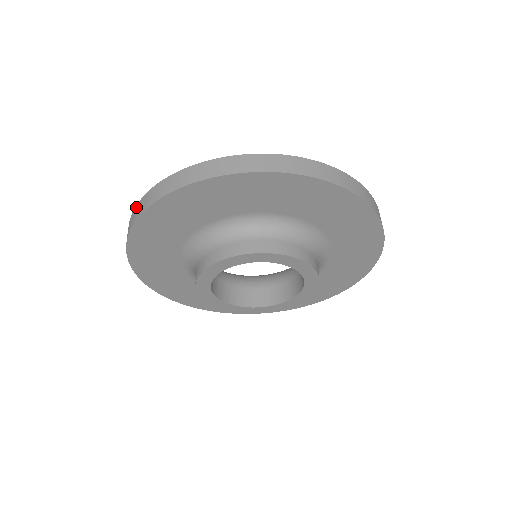
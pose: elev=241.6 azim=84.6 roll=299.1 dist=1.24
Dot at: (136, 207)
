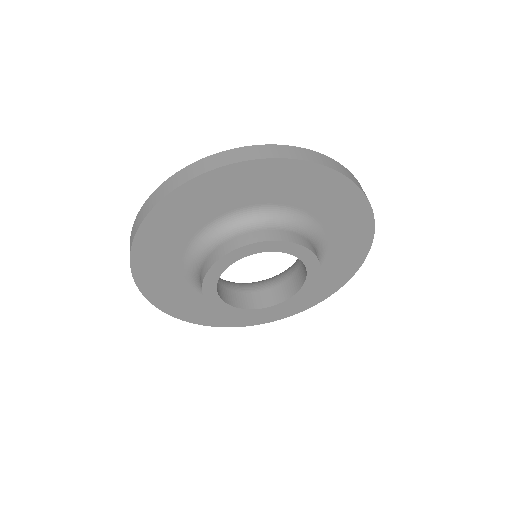
Dot at: (176, 175)
